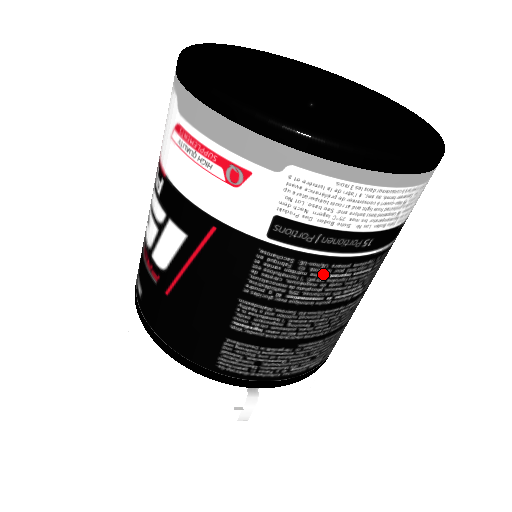
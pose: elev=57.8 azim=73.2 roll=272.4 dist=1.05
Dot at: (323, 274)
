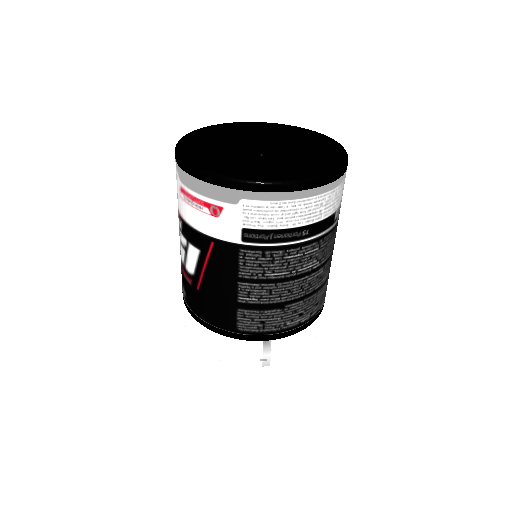
Dot at: (283, 257)
